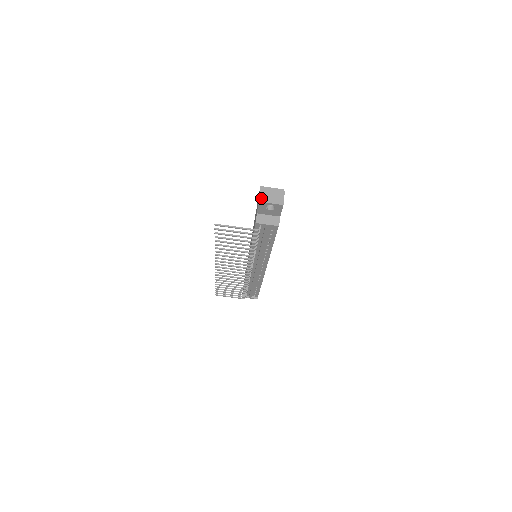
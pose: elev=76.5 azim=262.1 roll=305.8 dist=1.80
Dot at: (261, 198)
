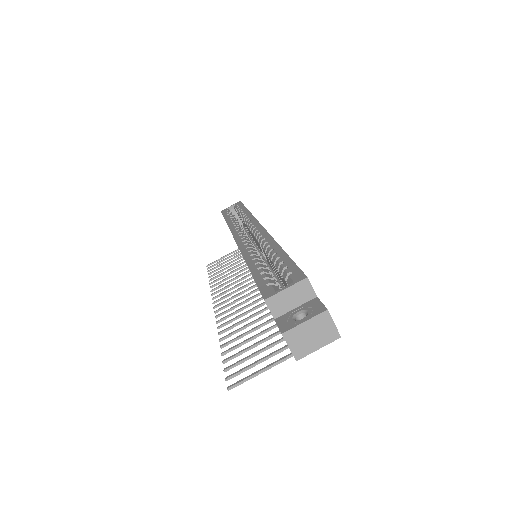
Dot at: (296, 353)
